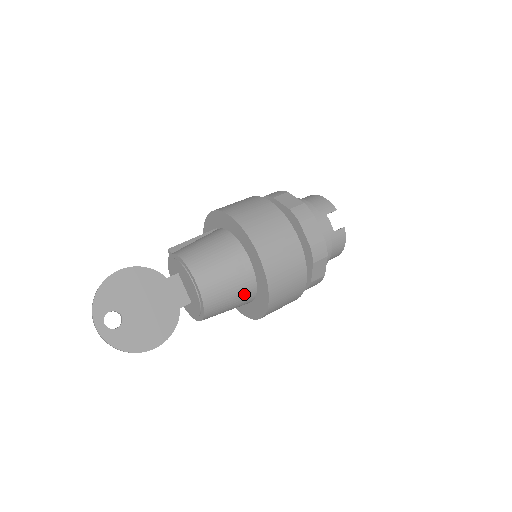
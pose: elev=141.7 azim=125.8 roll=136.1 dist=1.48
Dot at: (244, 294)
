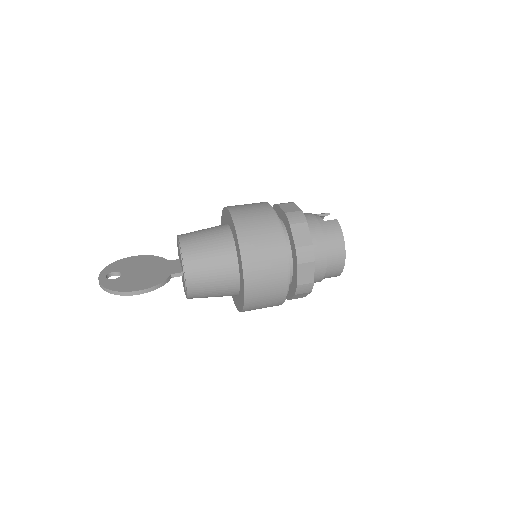
Dot at: (223, 251)
